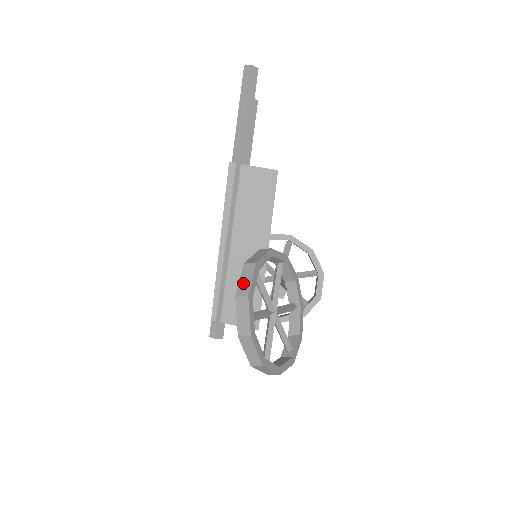
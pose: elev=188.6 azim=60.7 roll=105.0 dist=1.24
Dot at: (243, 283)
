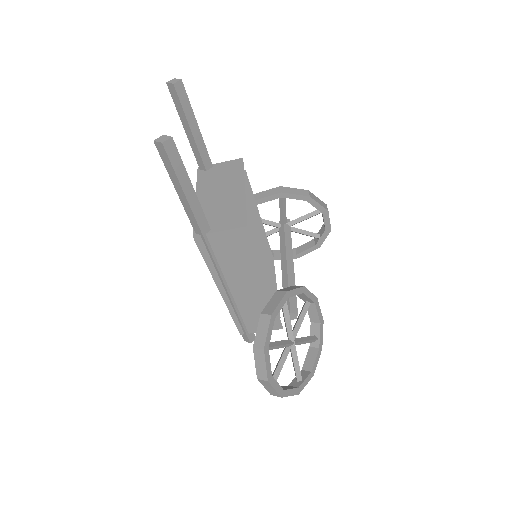
Dot at: (259, 368)
